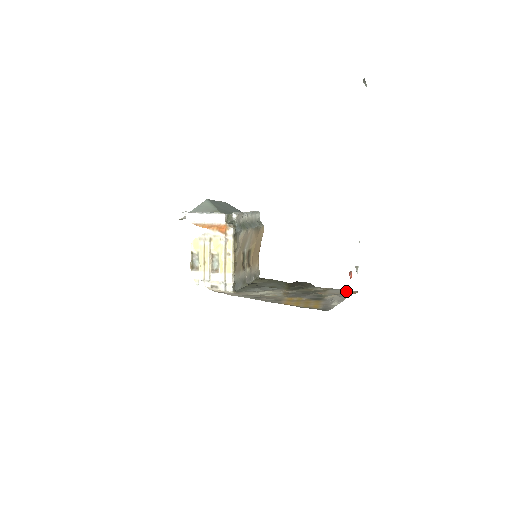
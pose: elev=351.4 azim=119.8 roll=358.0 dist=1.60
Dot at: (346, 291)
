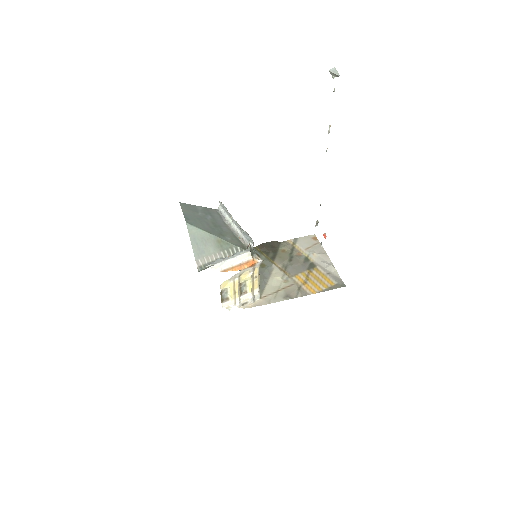
Dot at: (309, 240)
